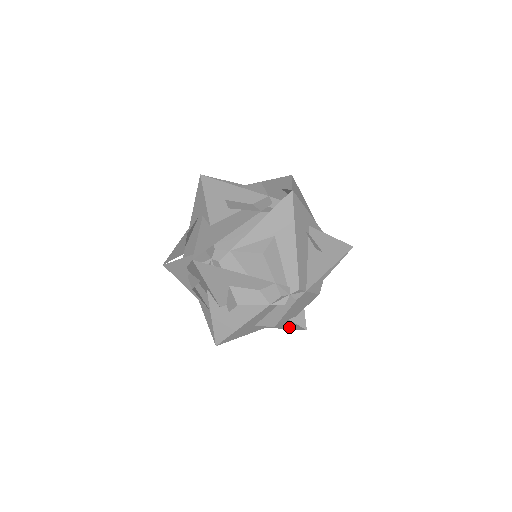
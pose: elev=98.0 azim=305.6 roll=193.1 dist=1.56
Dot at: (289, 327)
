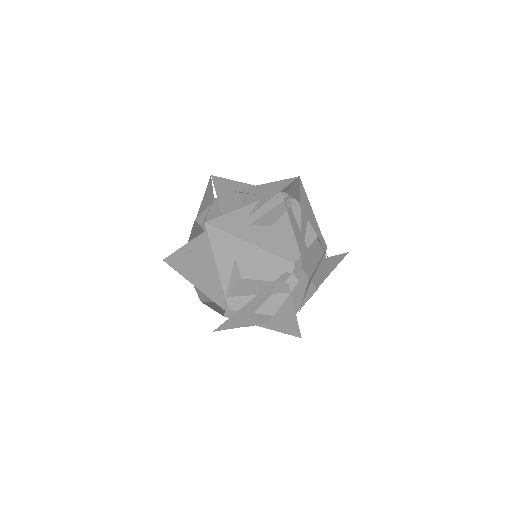
Dot at: occluded
